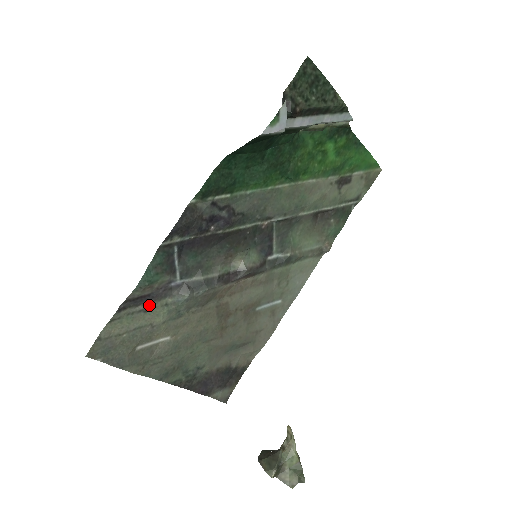
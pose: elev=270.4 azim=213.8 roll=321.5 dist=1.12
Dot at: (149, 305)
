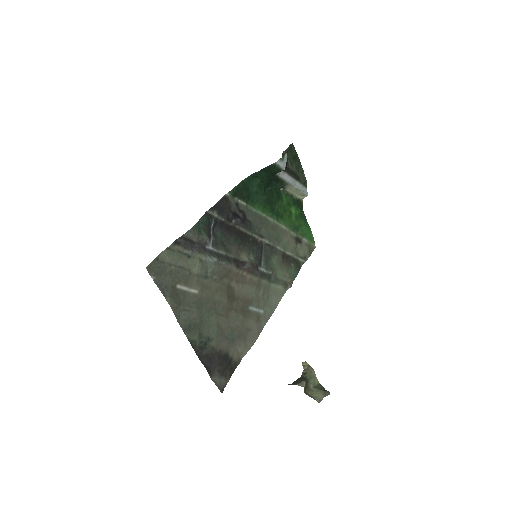
Dot at: (192, 253)
